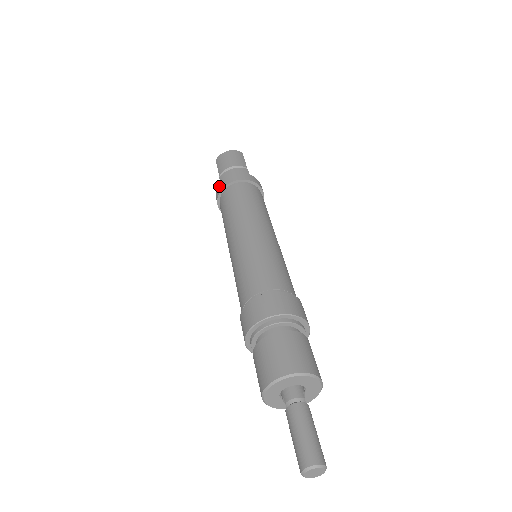
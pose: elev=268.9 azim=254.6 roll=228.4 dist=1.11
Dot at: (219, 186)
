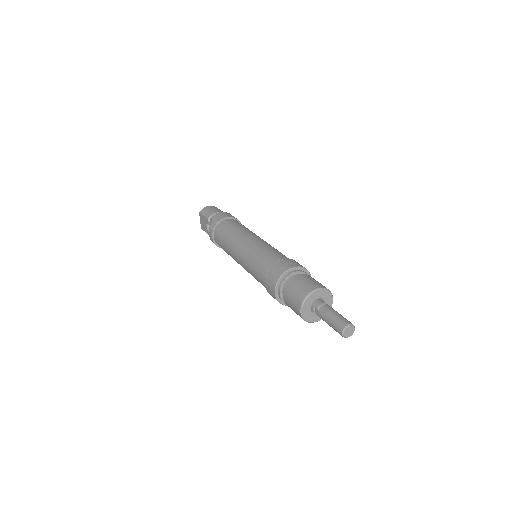
Dot at: (213, 222)
